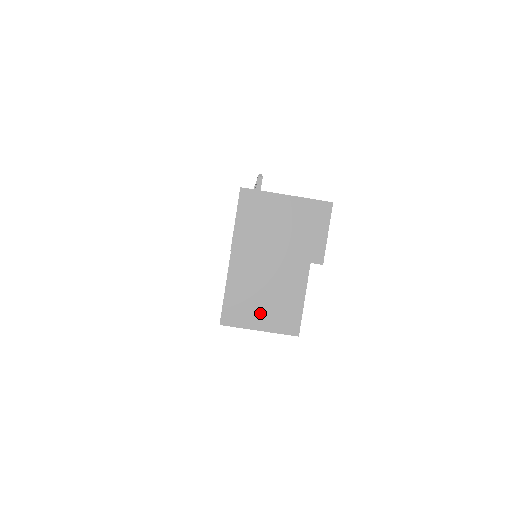
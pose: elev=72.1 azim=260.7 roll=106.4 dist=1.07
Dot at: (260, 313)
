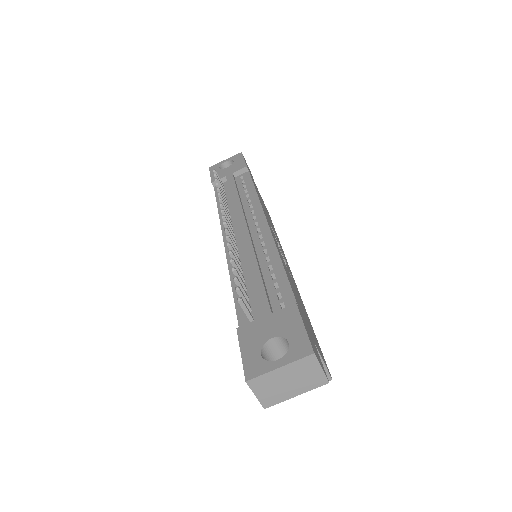
Dot at: occluded
